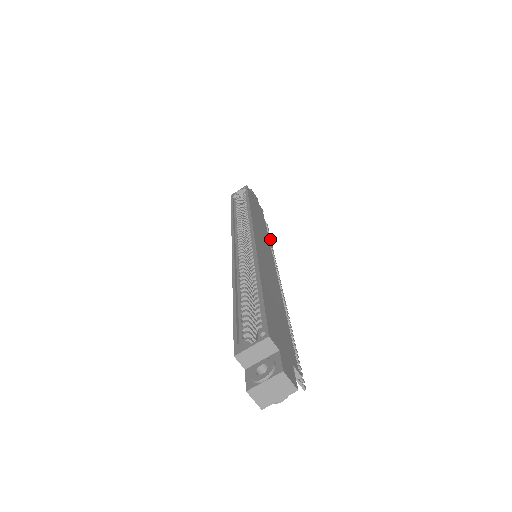
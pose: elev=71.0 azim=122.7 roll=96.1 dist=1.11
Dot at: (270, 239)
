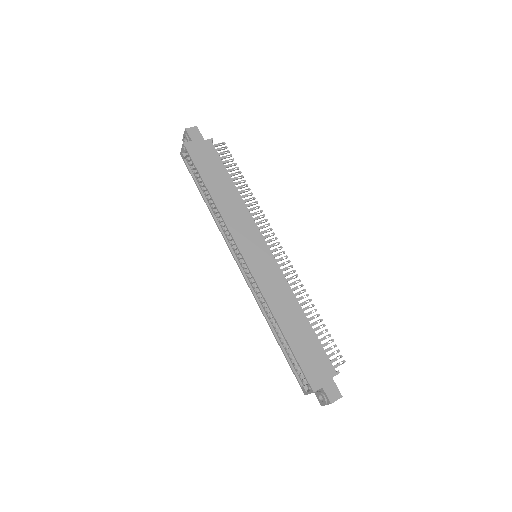
Dot at: occluded
